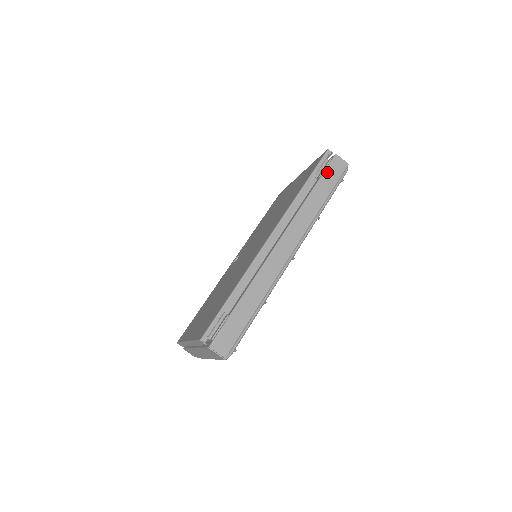
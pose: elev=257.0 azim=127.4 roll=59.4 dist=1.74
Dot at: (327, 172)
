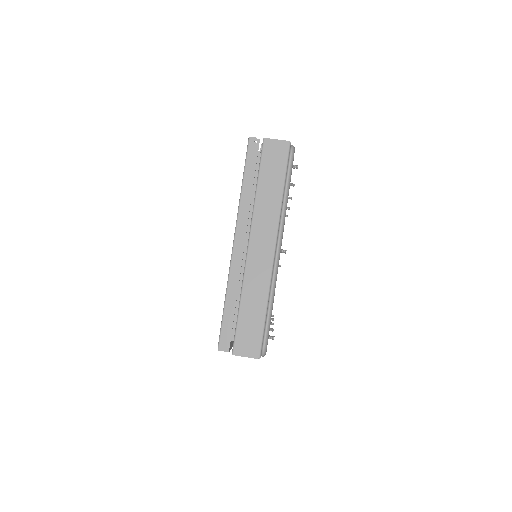
Dot at: occluded
